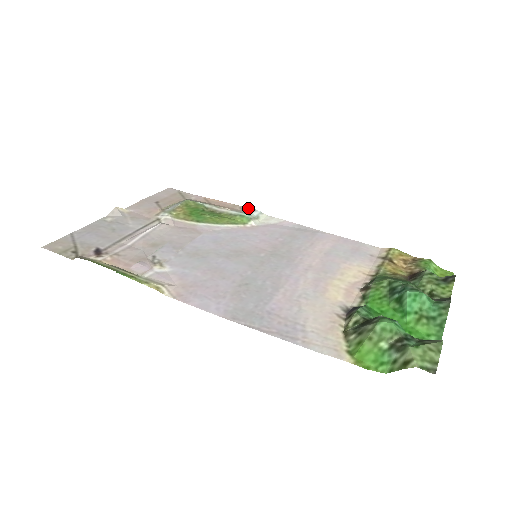
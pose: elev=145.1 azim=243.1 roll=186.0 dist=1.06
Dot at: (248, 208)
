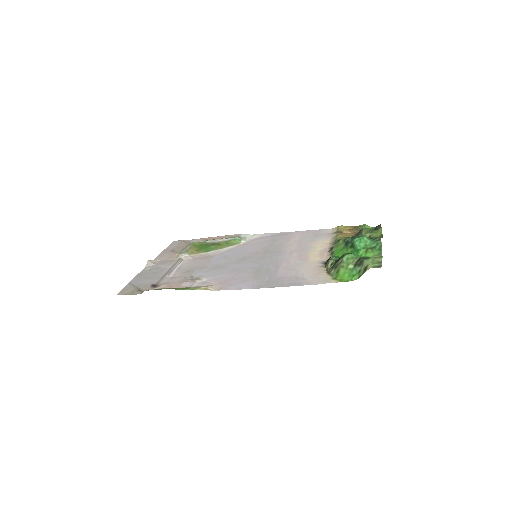
Dot at: (236, 234)
